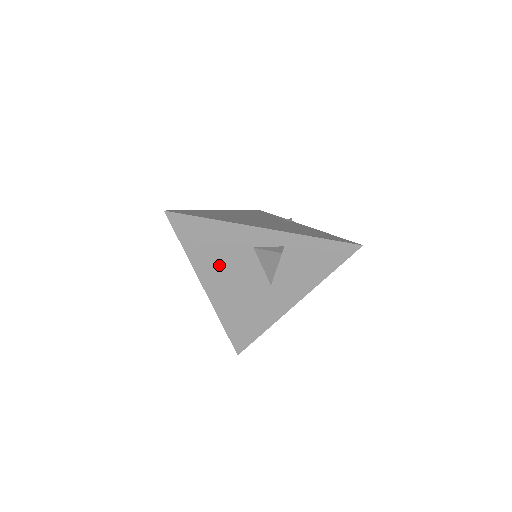
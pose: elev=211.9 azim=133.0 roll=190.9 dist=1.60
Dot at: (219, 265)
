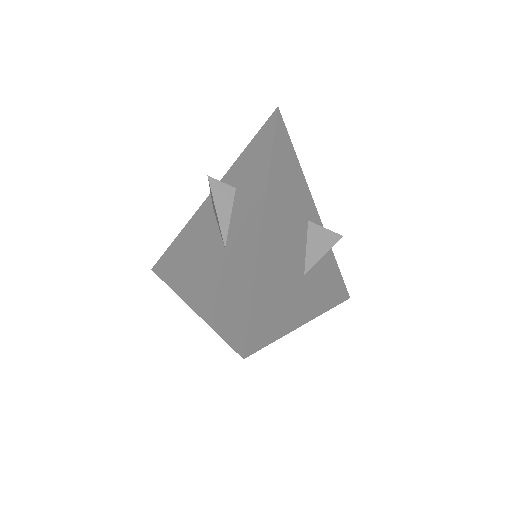
Dot at: (284, 205)
